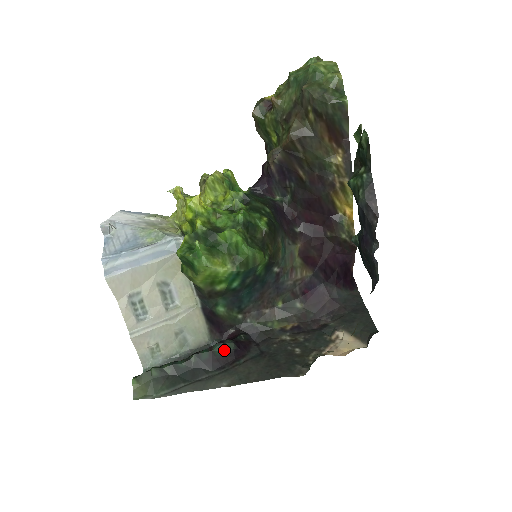
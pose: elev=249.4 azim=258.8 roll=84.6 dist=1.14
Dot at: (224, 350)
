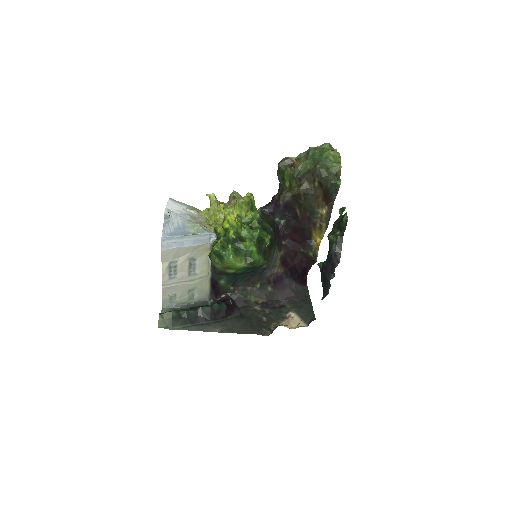
Dot at: (219, 308)
